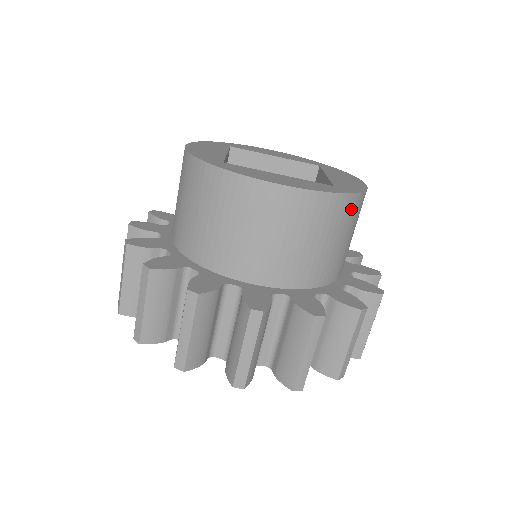
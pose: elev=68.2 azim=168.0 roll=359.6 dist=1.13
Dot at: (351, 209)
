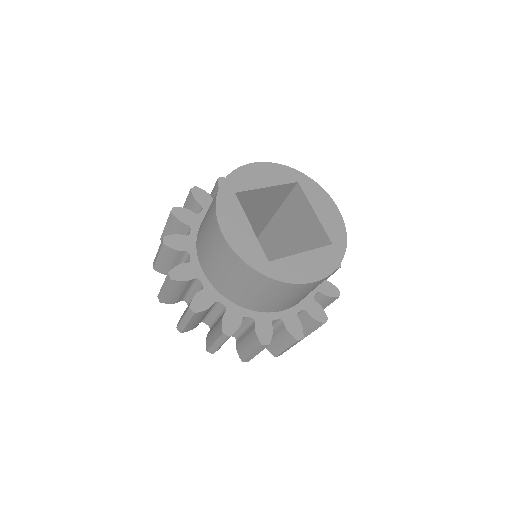
Dot at: occluded
